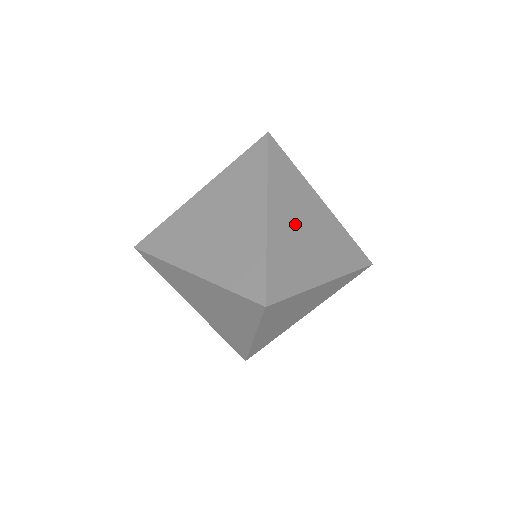
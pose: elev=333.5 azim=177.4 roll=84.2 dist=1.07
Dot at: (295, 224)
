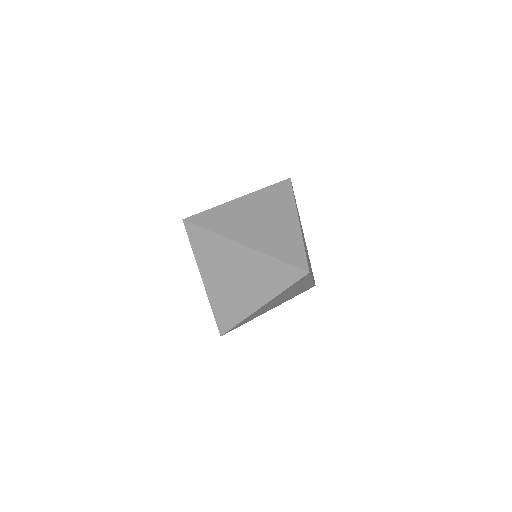
Dot at: (254, 212)
